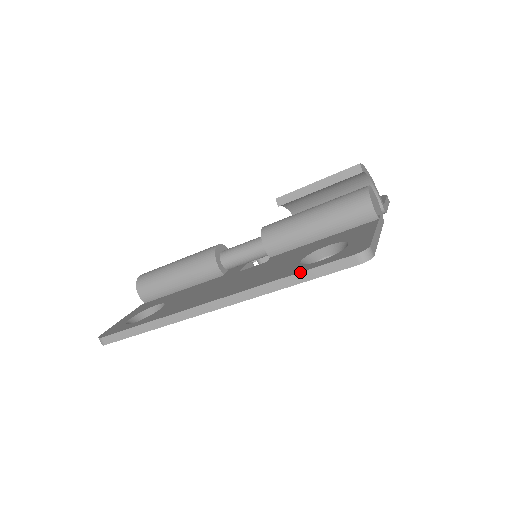
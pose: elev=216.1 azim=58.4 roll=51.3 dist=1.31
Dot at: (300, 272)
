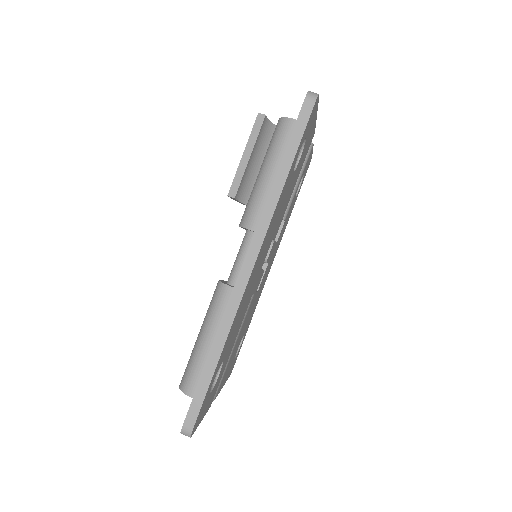
Dot at: (283, 155)
